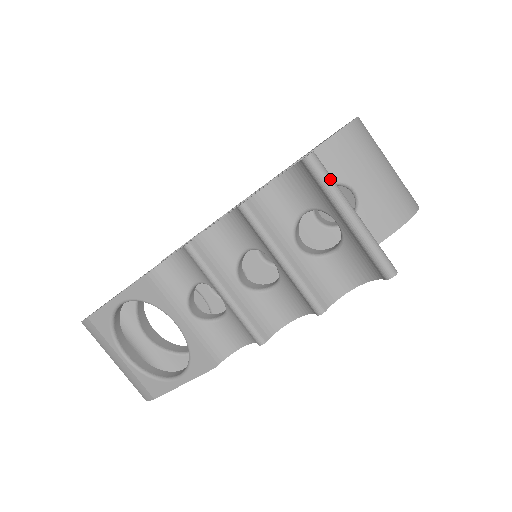
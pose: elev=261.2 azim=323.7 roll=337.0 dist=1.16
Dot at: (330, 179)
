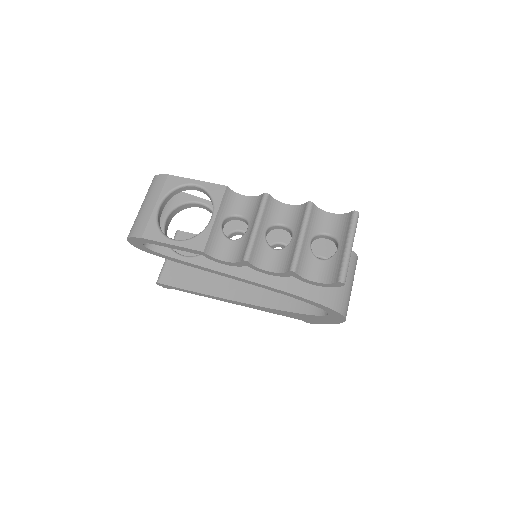
Dot at: (356, 227)
